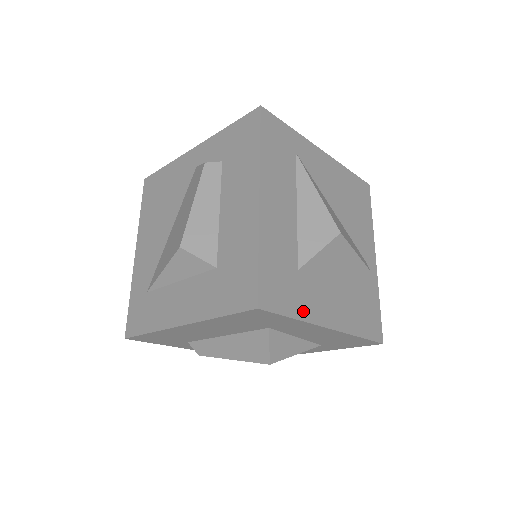
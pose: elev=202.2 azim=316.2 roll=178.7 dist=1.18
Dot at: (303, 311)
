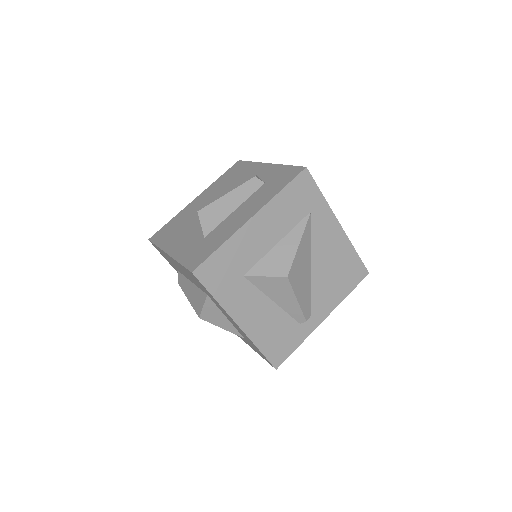
Dot at: (225, 299)
